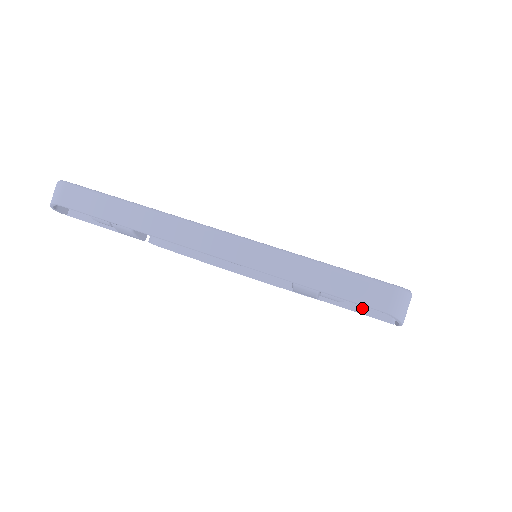
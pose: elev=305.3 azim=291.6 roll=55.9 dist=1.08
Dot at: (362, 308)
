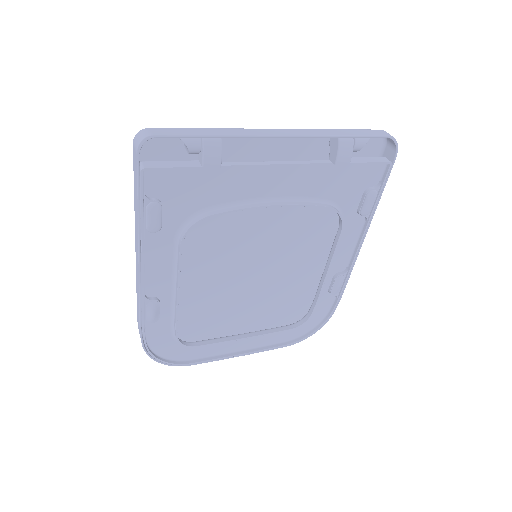
Dot at: (373, 160)
